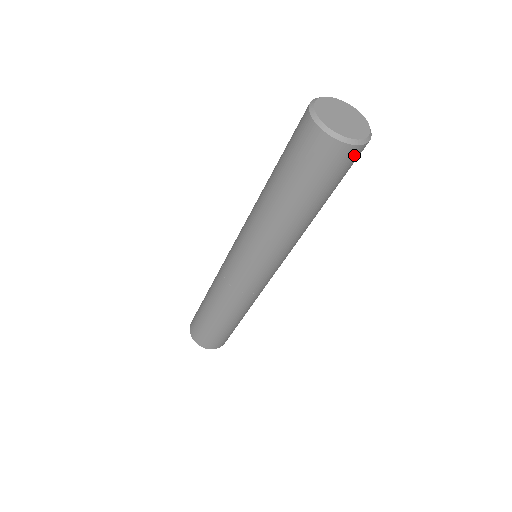
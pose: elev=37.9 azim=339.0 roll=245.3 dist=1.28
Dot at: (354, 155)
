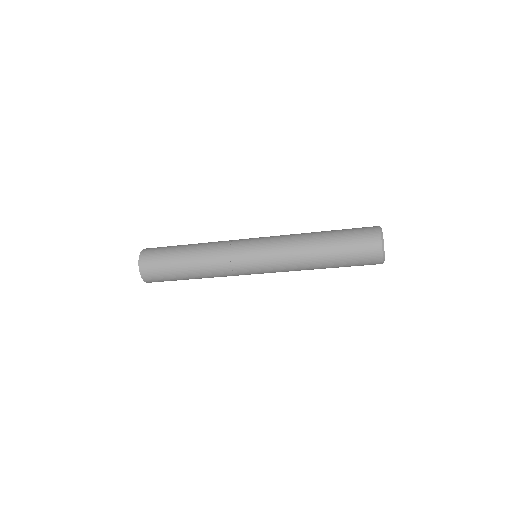
Dot at: (375, 264)
